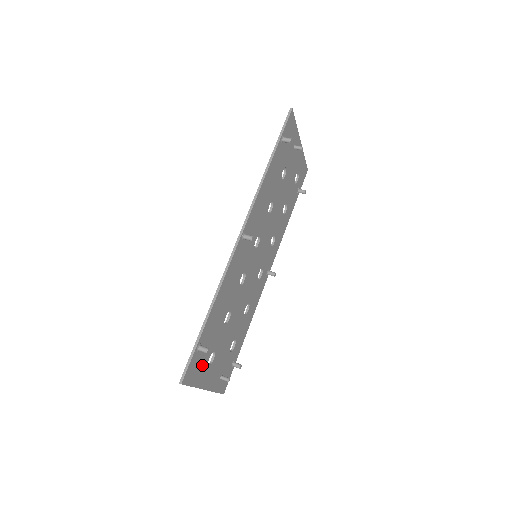
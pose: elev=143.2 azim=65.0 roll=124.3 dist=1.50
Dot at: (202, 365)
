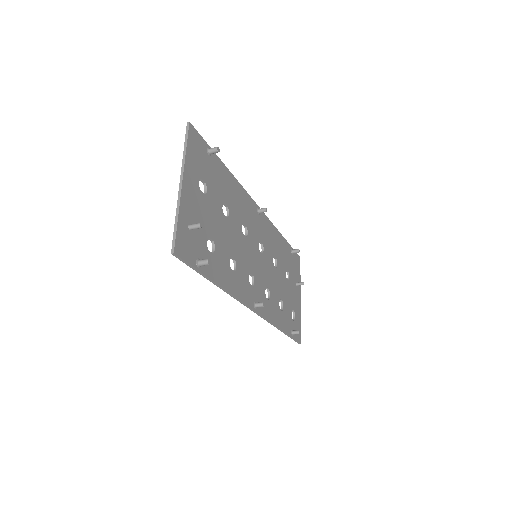
Dot at: (199, 165)
